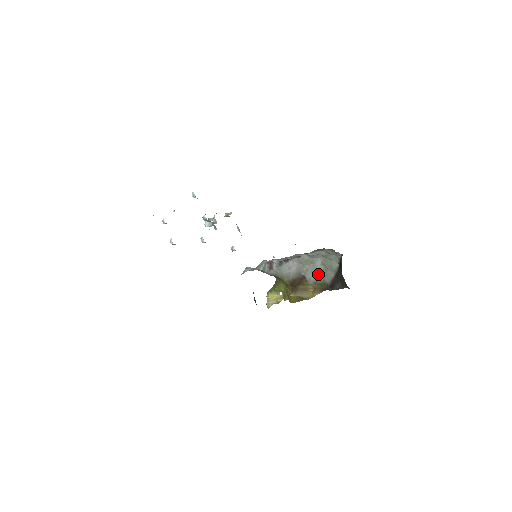
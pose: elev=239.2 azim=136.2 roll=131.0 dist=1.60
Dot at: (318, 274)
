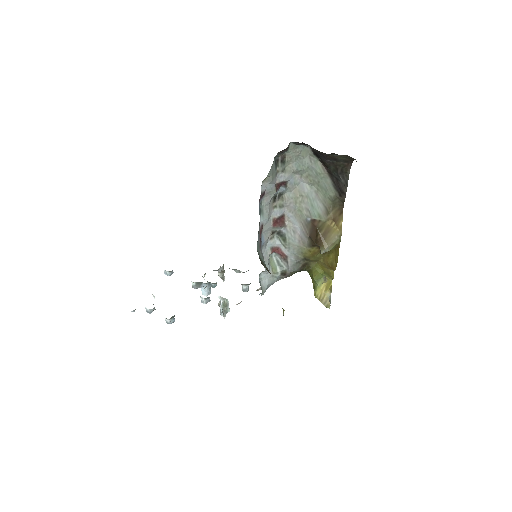
Dot at: (319, 200)
